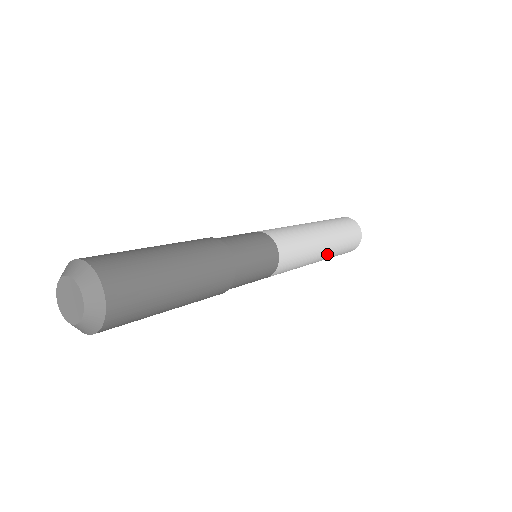
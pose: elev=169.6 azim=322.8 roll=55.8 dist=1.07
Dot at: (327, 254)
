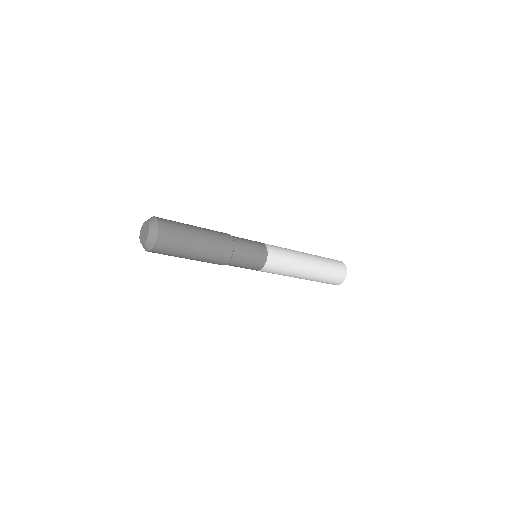
Dot at: (306, 278)
